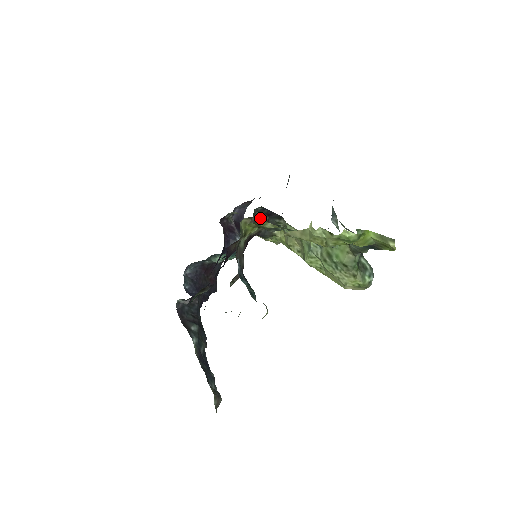
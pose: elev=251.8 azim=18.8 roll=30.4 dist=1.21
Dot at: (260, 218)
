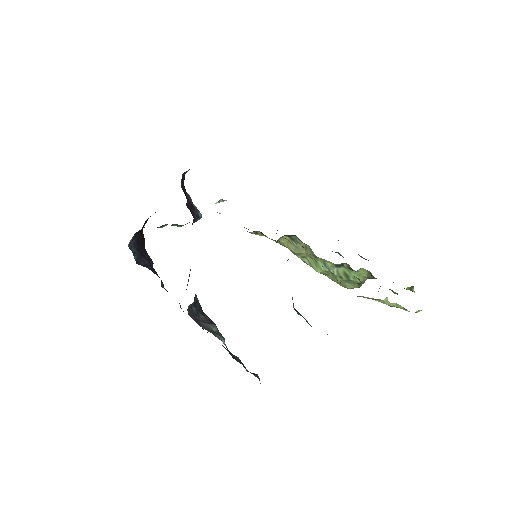
Dot at: occluded
